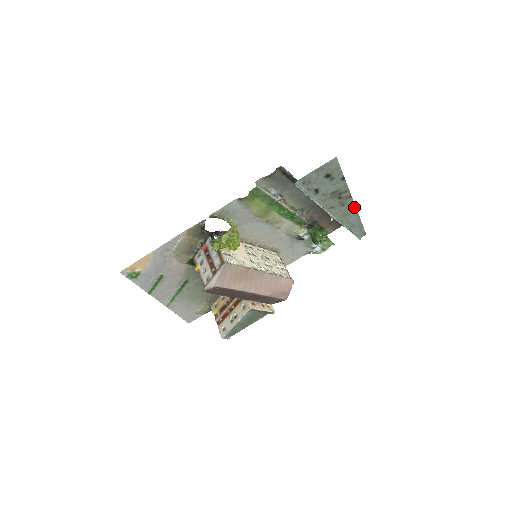
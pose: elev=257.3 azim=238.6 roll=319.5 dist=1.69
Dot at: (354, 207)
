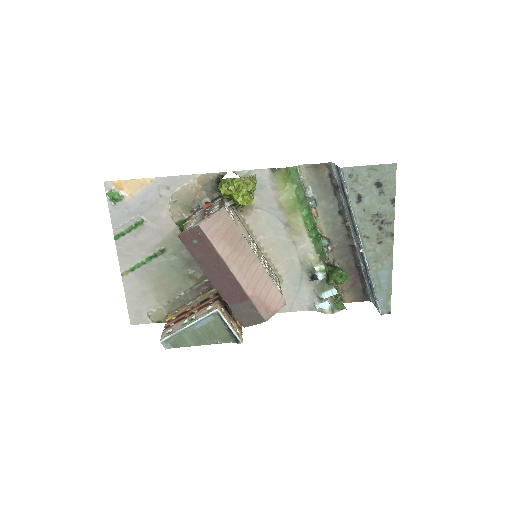
Dot at: (391, 256)
